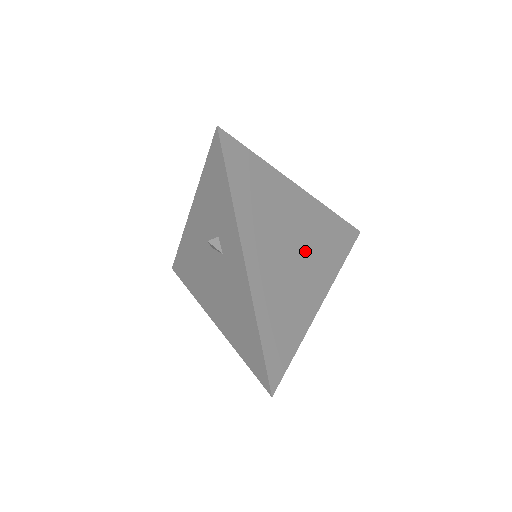
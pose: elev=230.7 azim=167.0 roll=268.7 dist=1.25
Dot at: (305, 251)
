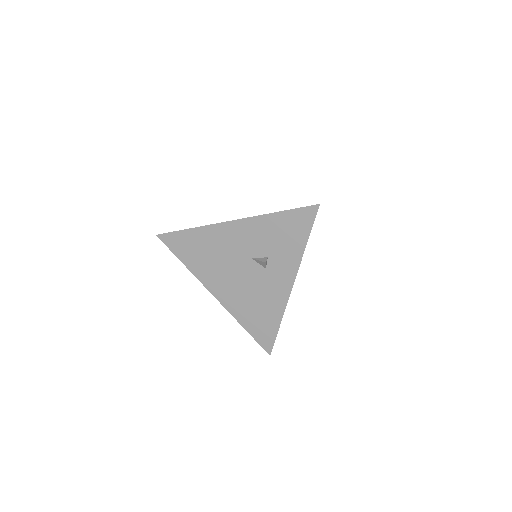
Dot at: occluded
